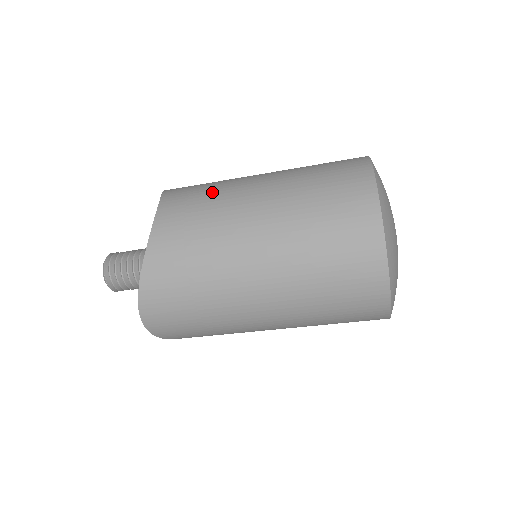
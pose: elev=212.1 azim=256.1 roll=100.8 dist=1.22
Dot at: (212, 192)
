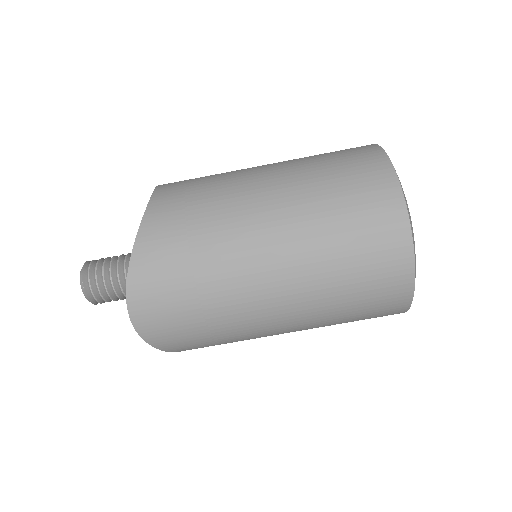
Dot at: (214, 175)
